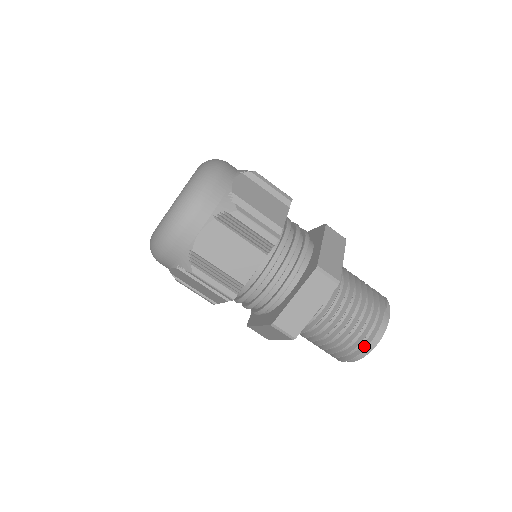
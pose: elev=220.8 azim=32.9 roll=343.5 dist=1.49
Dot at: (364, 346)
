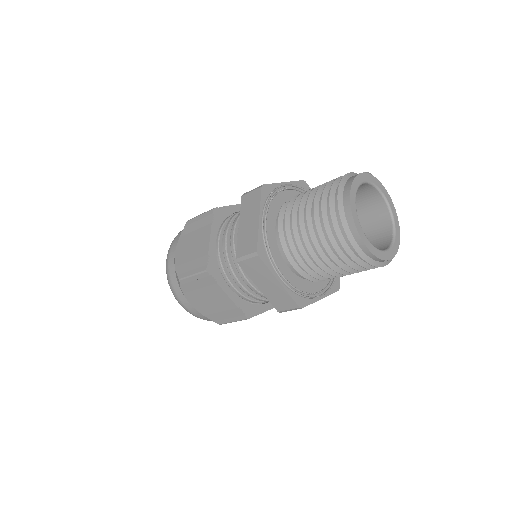
Dot at: (337, 208)
